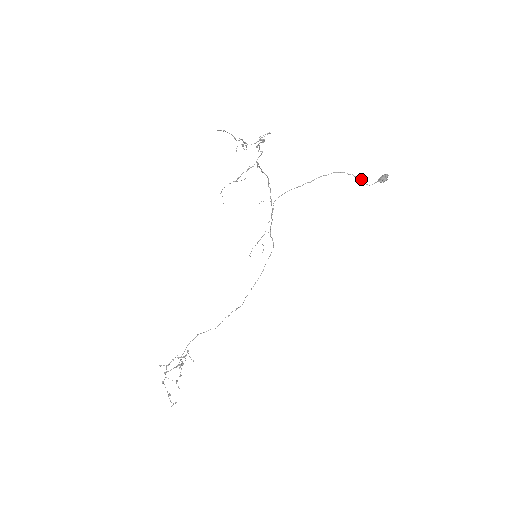
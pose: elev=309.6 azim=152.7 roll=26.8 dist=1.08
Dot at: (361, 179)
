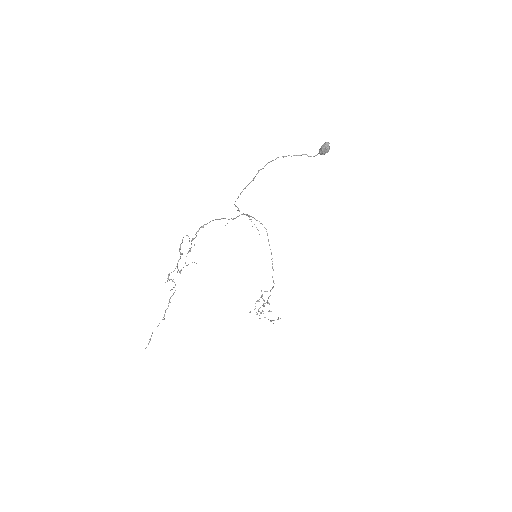
Dot at: occluded
